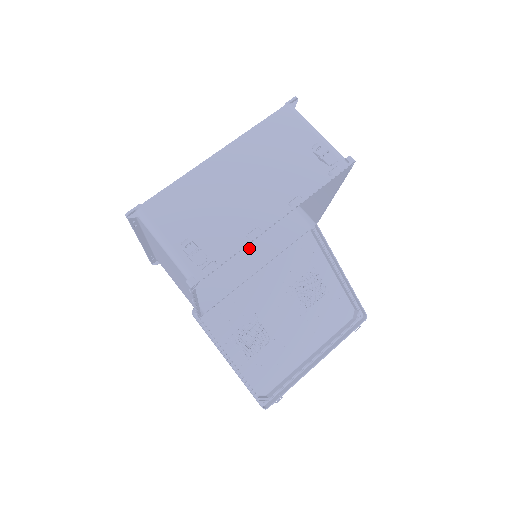
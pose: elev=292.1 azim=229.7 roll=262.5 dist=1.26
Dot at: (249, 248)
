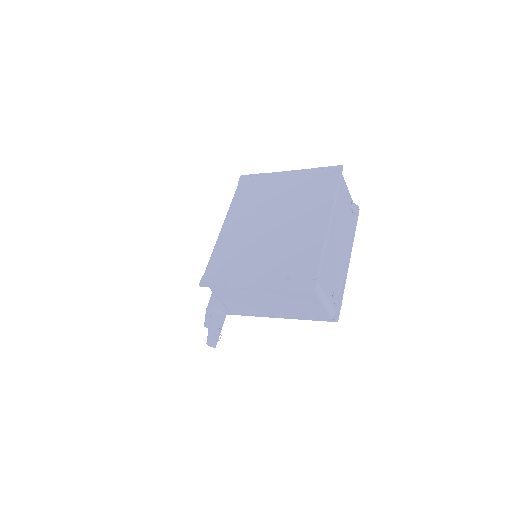
Dot at: occluded
